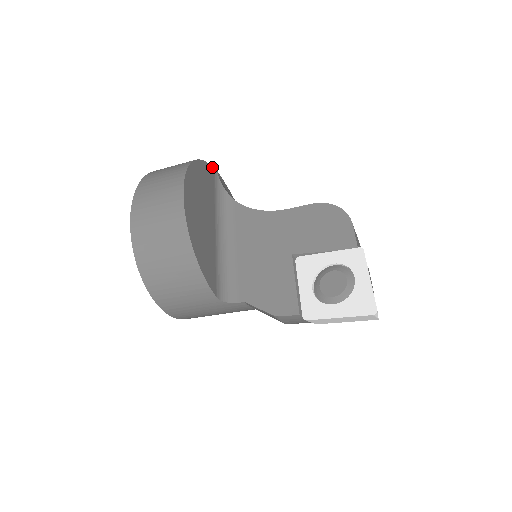
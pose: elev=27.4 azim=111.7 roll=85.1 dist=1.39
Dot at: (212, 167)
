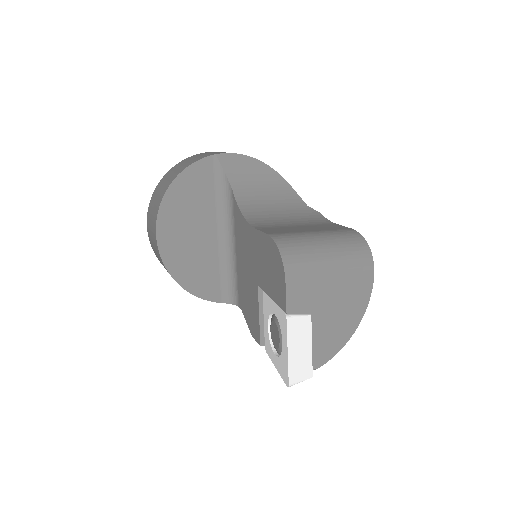
Dot at: (207, 157)
